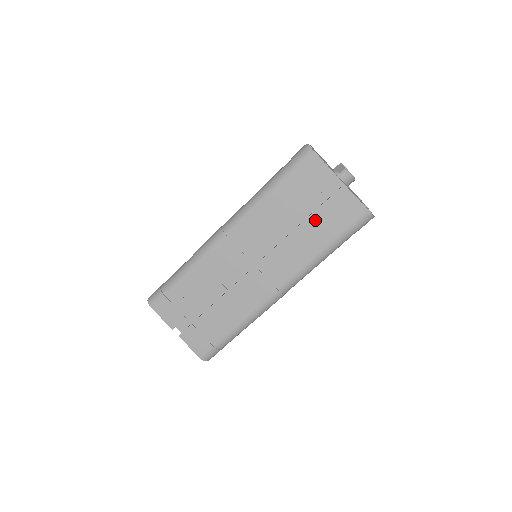
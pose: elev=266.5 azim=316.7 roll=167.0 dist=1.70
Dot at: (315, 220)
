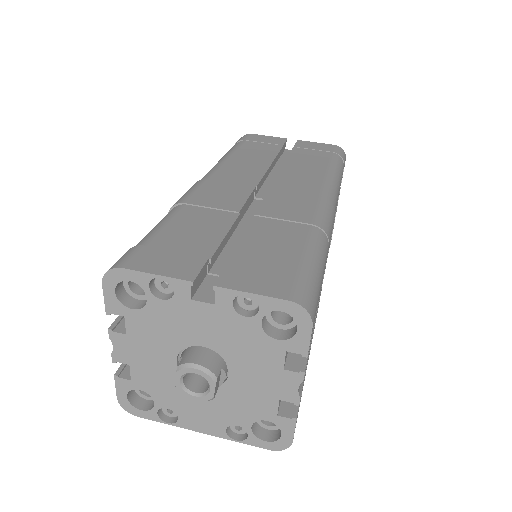
Dot at: (297, 156)
